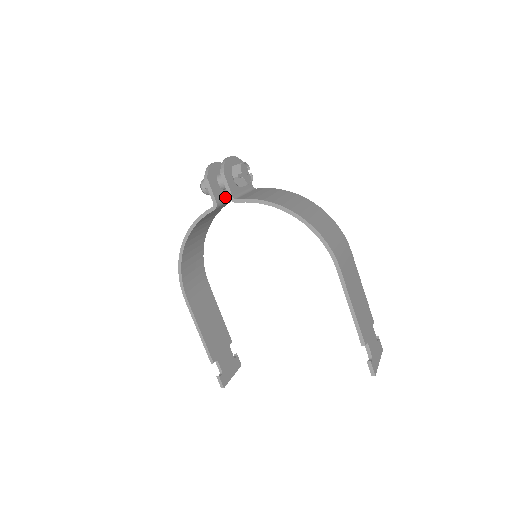
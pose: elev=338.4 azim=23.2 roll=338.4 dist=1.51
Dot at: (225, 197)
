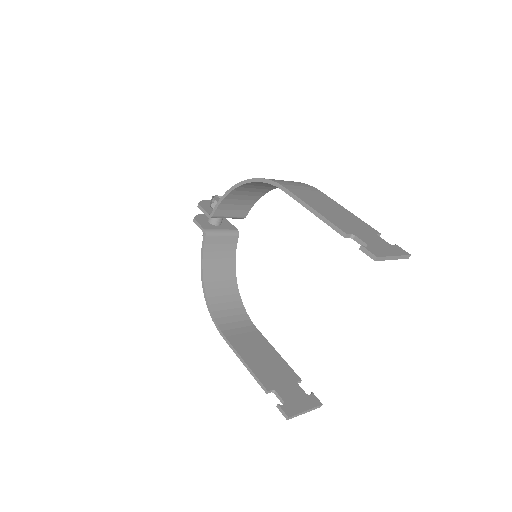
Dot at: (218, 229)
